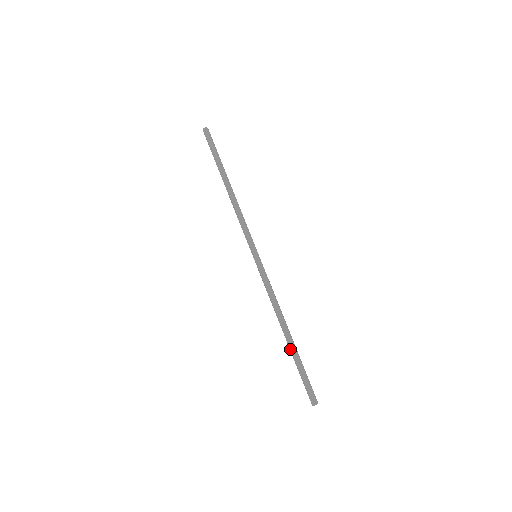
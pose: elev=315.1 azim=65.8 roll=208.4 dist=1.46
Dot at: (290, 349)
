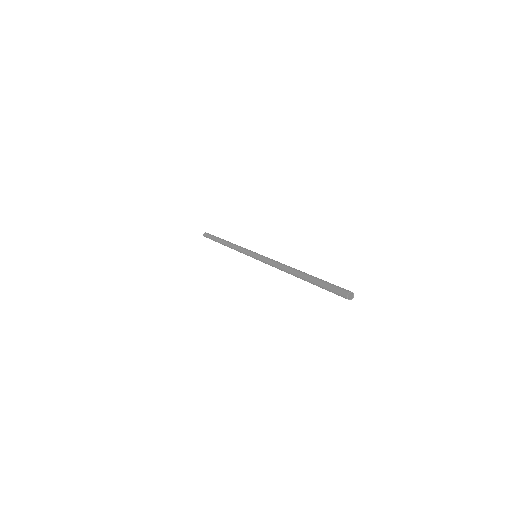
Dot at: (305, 277)
